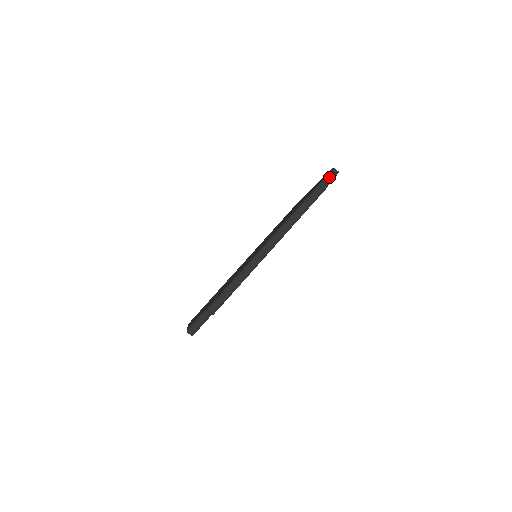
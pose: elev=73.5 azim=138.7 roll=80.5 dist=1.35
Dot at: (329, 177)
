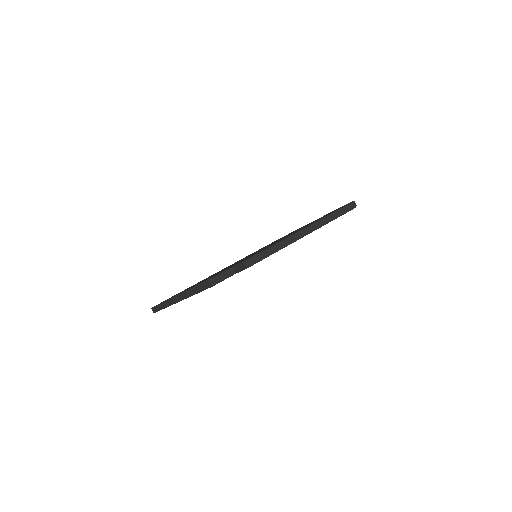
Dot at: occluded
